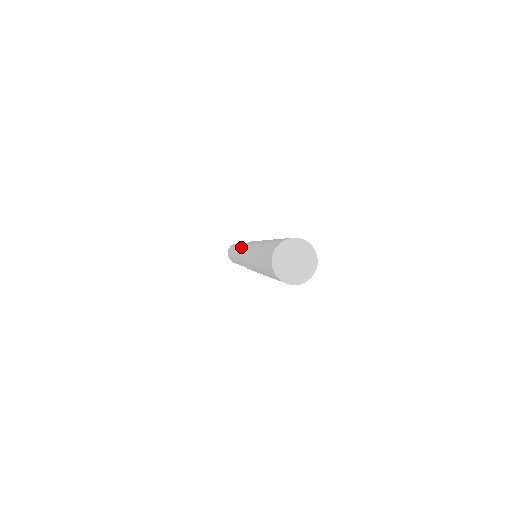
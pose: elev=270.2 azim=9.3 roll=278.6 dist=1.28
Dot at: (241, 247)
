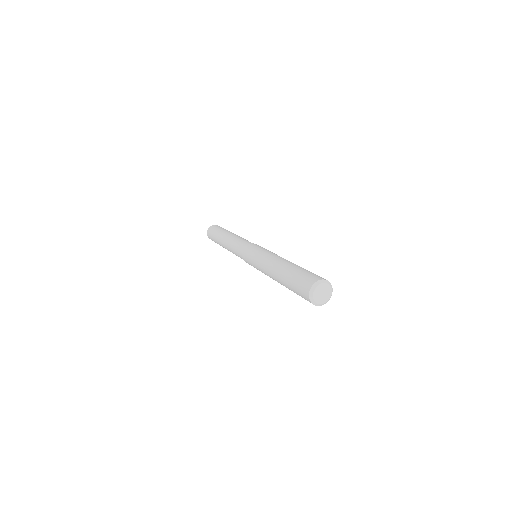
Dot at: (239, 249)
